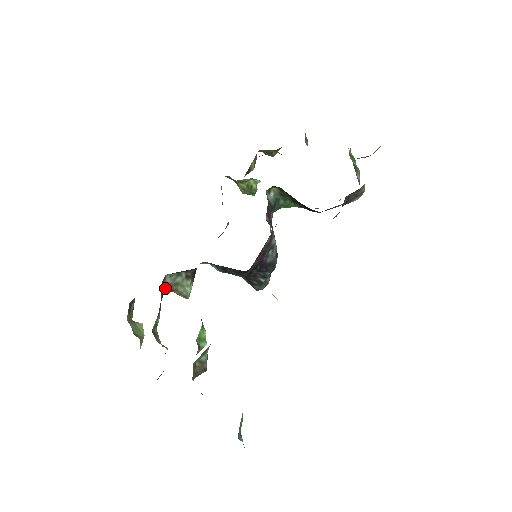
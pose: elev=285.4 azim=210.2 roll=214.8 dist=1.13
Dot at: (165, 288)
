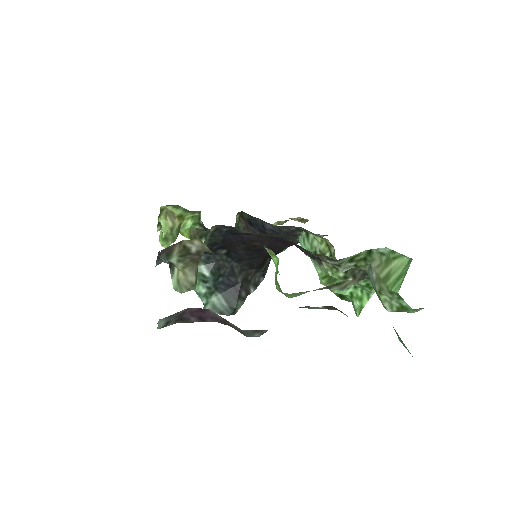
Dot at: occluded
